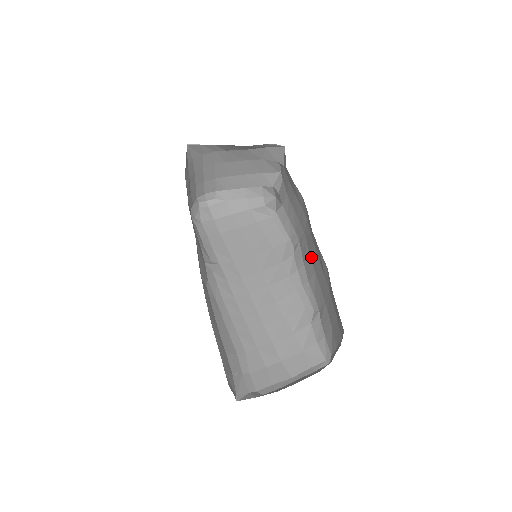
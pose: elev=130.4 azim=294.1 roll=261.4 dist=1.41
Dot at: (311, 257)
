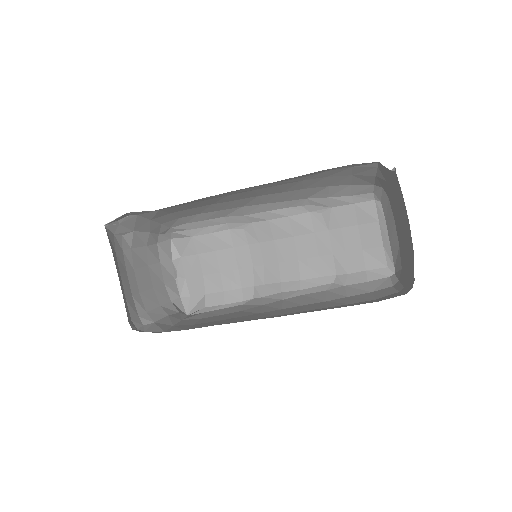
Dot at: (282, 260)
